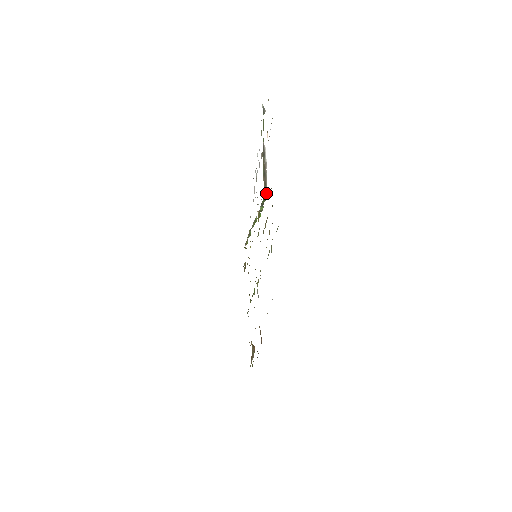
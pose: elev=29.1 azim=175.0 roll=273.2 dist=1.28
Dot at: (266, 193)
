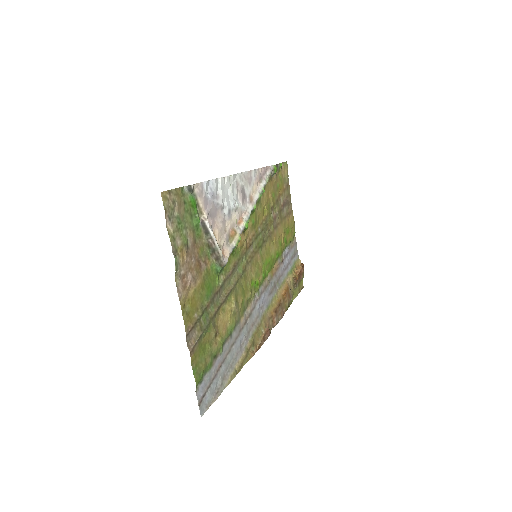
Dot at: (222, 264)
